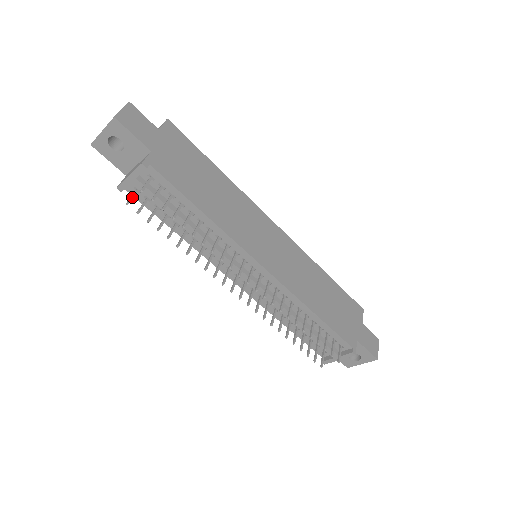
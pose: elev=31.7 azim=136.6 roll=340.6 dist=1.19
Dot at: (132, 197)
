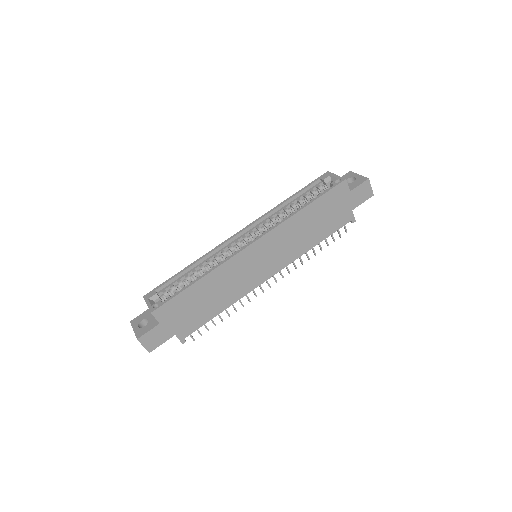
Dot at: occluded
